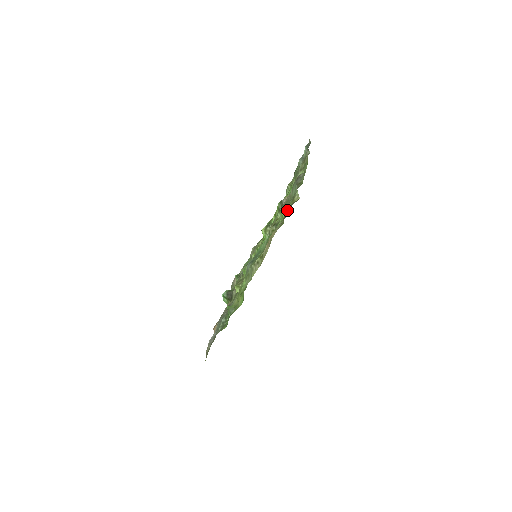
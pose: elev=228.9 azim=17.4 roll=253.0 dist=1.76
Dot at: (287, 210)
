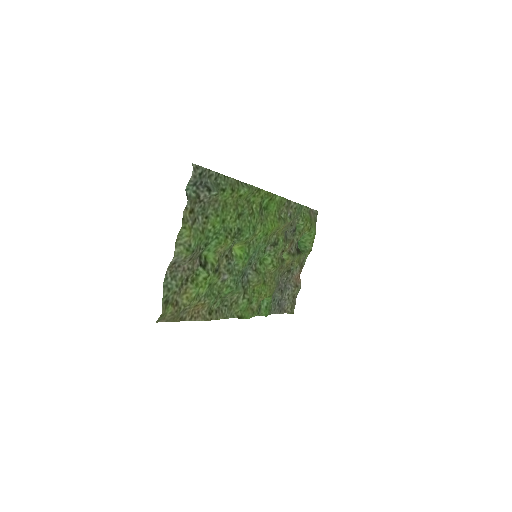
Dot at: (167, 316)
